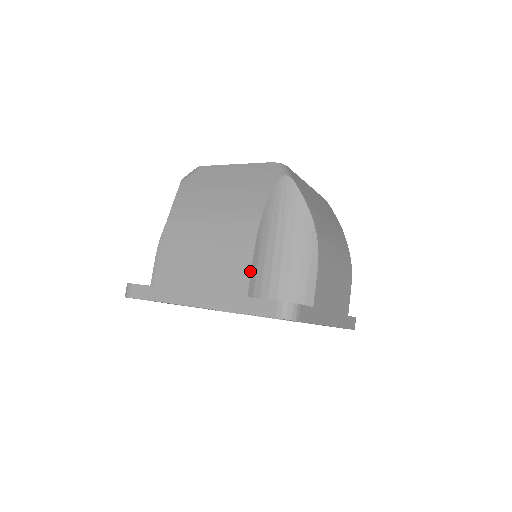
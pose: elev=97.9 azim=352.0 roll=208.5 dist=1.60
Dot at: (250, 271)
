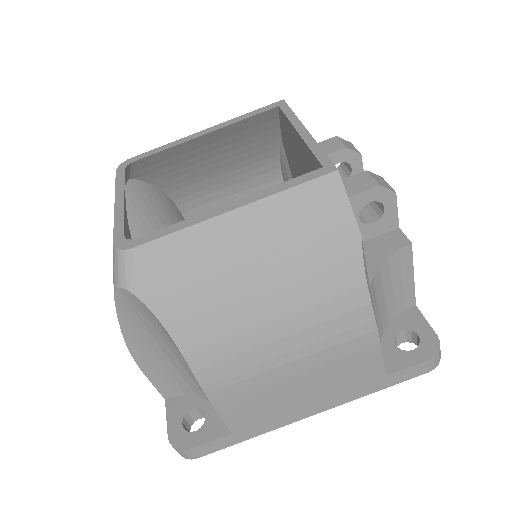
Dot at: (151, 382)
